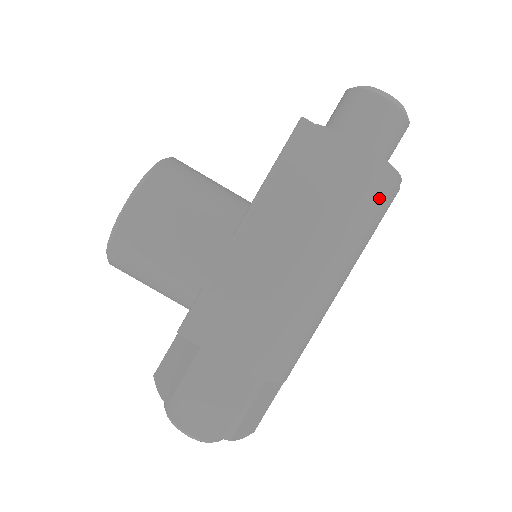
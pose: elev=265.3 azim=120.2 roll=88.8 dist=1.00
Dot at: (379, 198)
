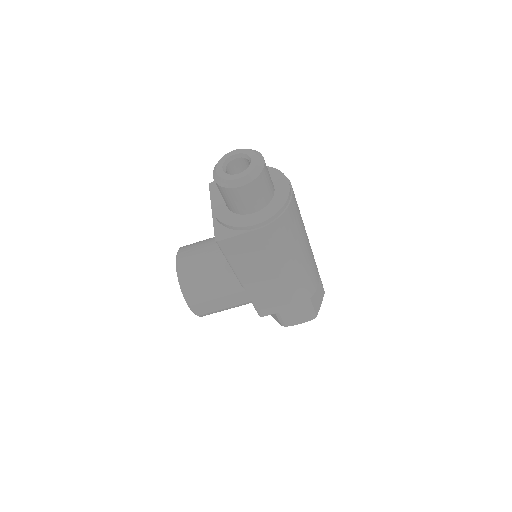
Dot at: (287, 224)
